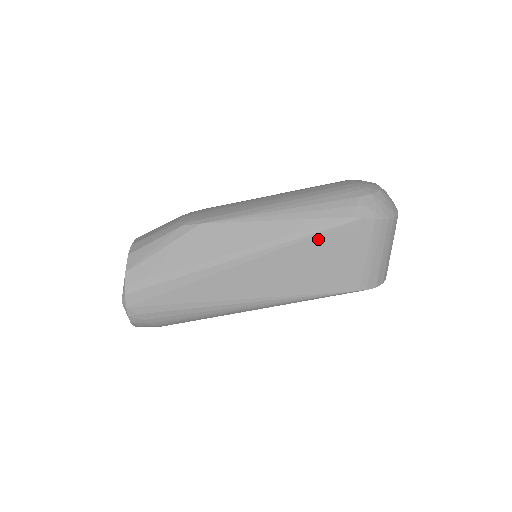
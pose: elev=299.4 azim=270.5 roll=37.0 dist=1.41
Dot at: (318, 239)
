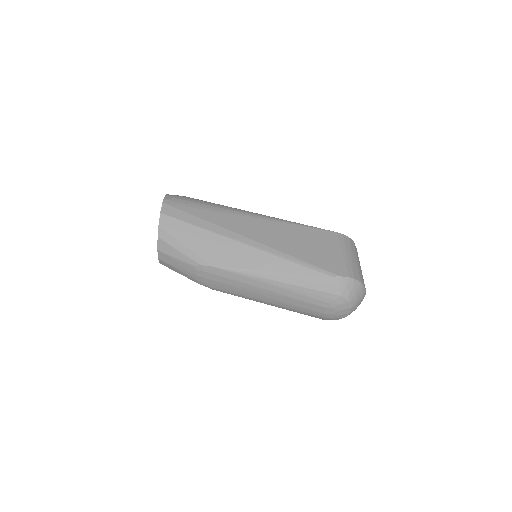
Dot at: occluded
